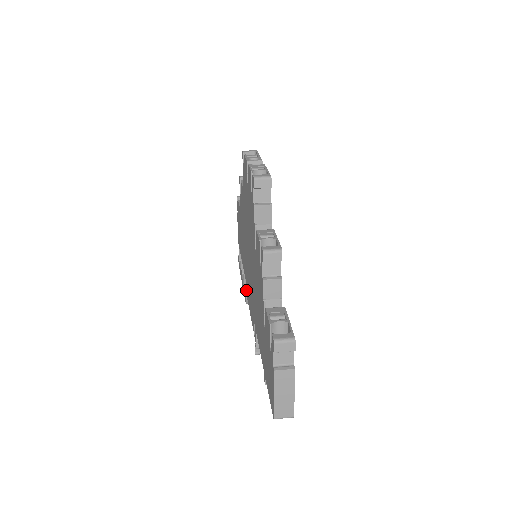
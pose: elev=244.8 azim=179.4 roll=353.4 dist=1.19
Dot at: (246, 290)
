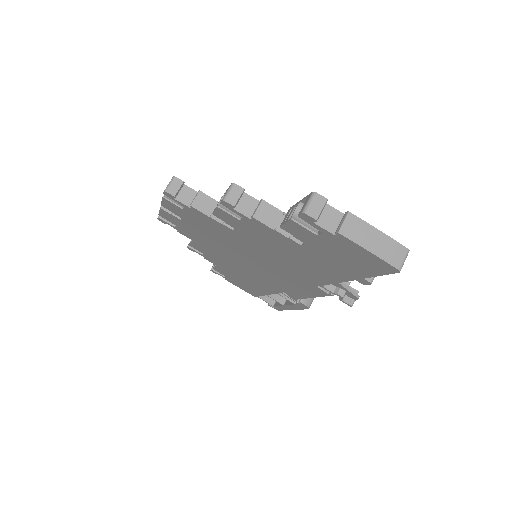
Dot at: (292, 297)
